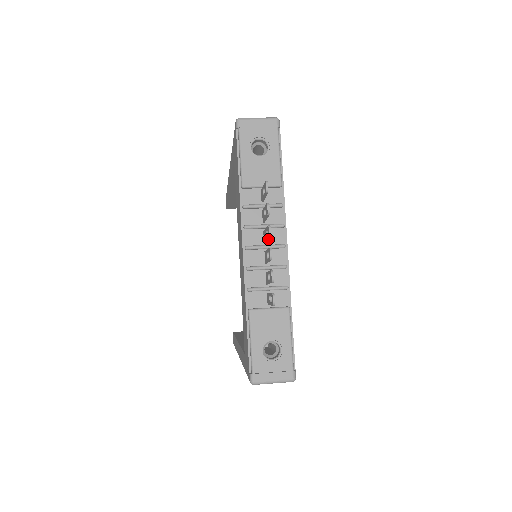
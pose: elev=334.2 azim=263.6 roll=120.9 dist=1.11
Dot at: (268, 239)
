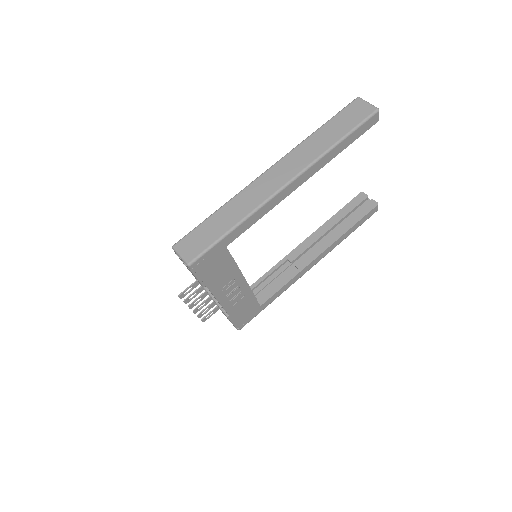
Dot at: occluded
